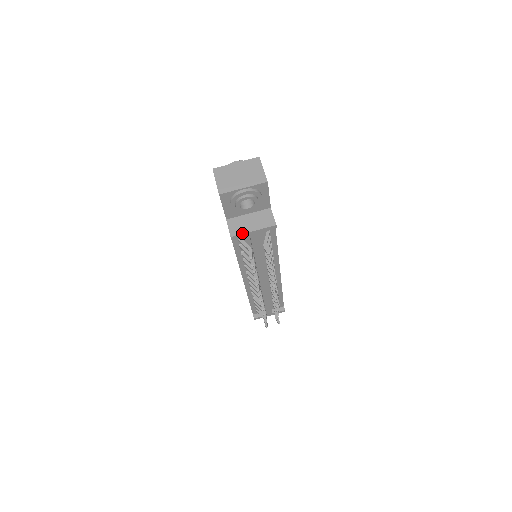
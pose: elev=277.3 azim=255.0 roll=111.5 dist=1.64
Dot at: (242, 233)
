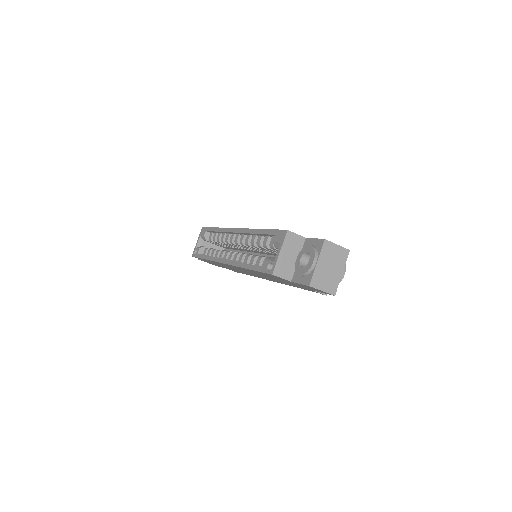
Dot at: occluded
